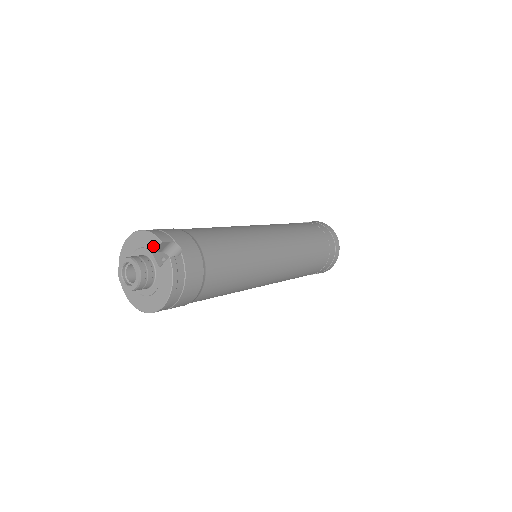
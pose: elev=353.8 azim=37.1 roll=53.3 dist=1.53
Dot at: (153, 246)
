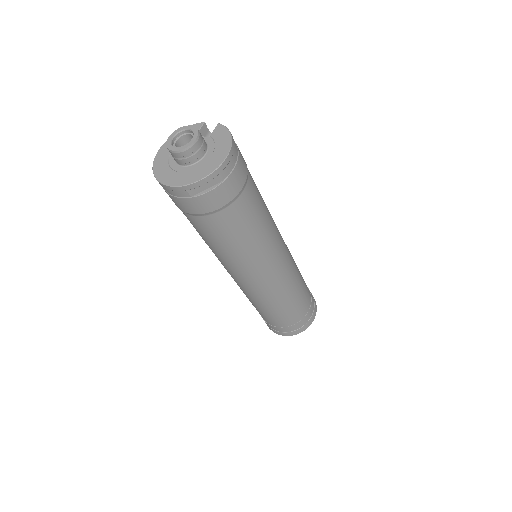
Dot at: occluded
